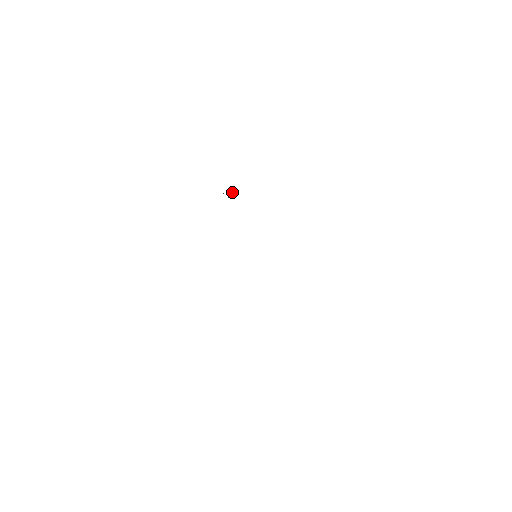
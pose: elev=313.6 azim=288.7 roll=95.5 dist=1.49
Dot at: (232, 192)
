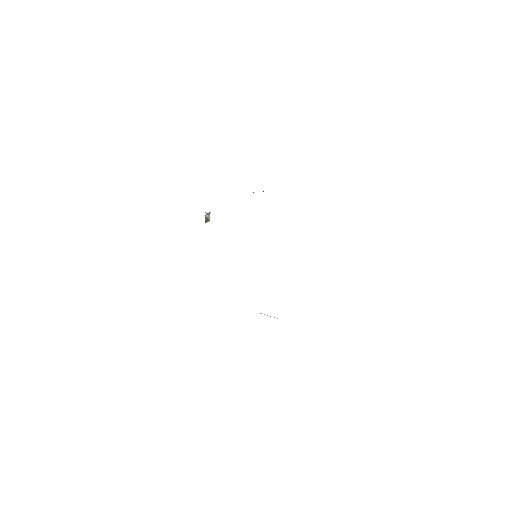
Dot at: (208, 219)
